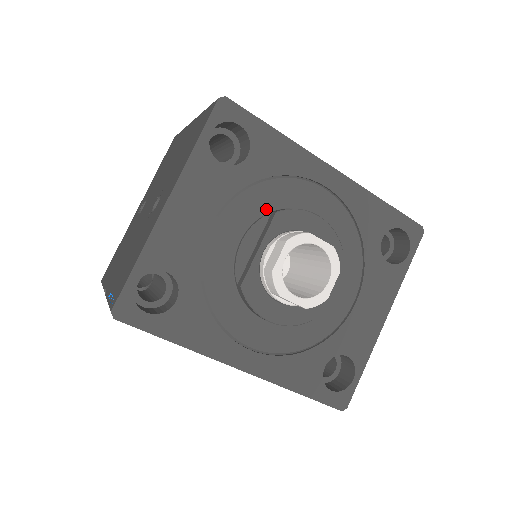
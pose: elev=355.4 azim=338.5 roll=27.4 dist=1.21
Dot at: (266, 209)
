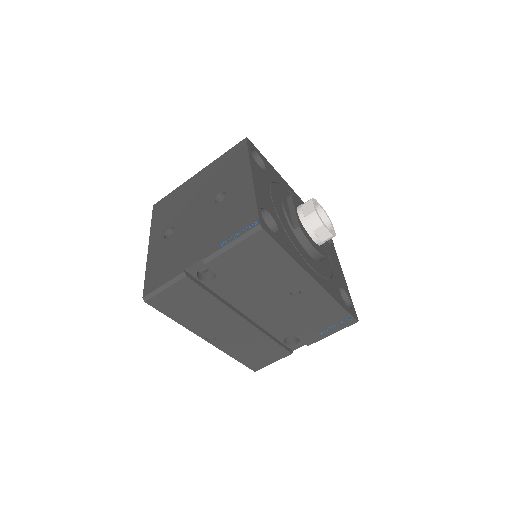
Dot at: (283, 197)
